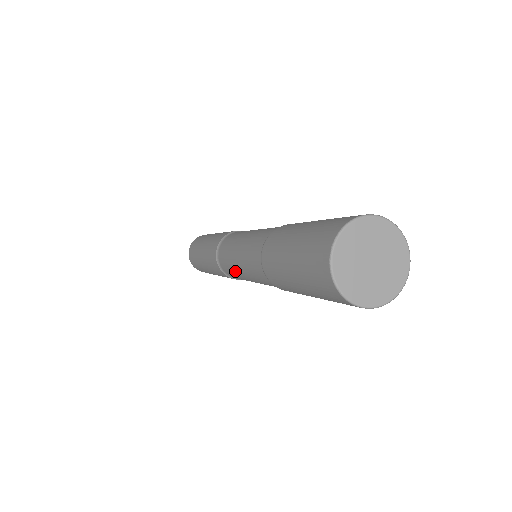
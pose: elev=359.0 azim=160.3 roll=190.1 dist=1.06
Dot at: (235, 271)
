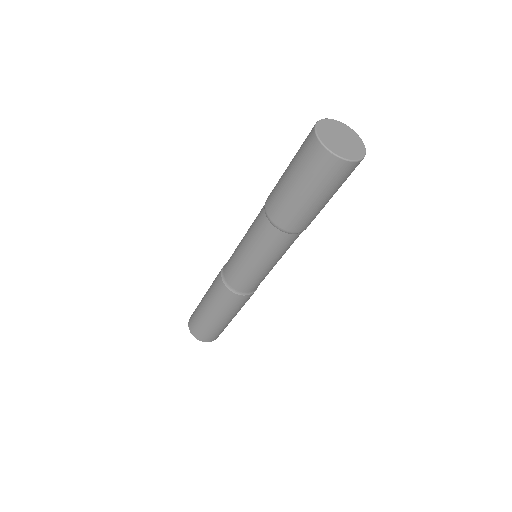
Dot at: (237, 247)
